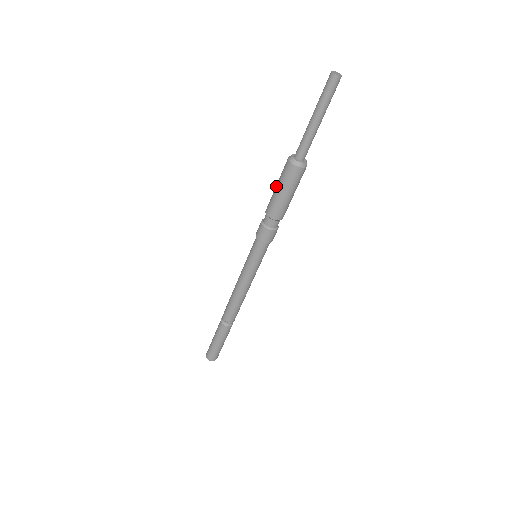
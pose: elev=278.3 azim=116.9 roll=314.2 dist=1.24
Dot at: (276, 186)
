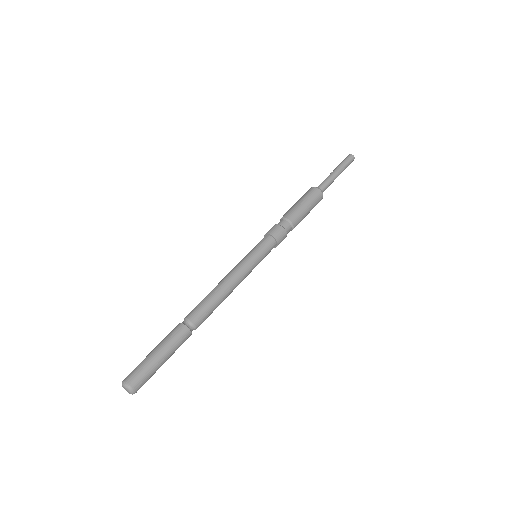
Dot at: (296, 202)
